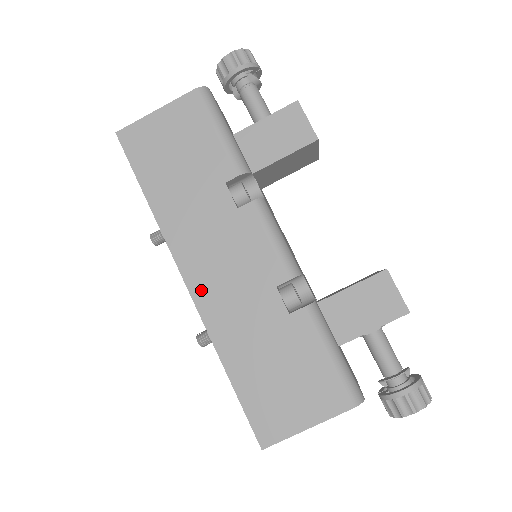
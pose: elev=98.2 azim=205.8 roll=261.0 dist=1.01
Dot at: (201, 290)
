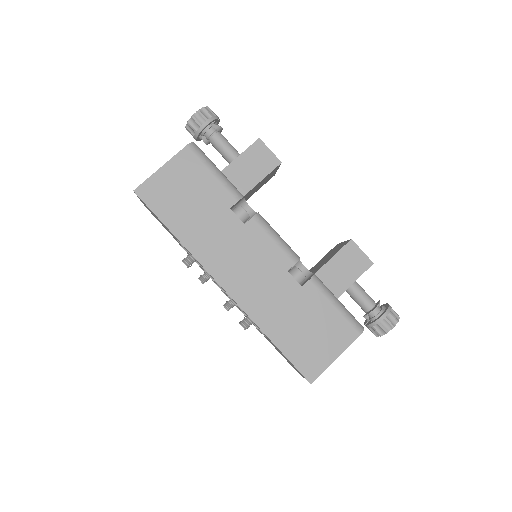
Dot at: (236, 289)
